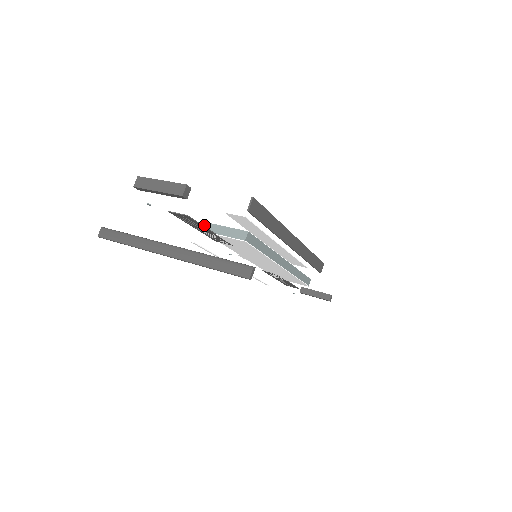
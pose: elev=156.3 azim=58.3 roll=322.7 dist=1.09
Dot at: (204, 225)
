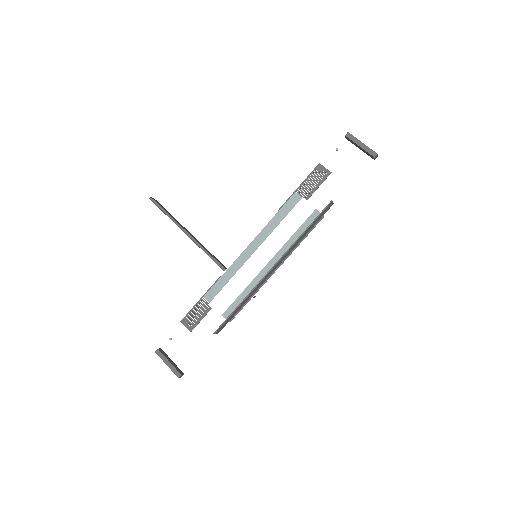
Dot at: (204, 297)
